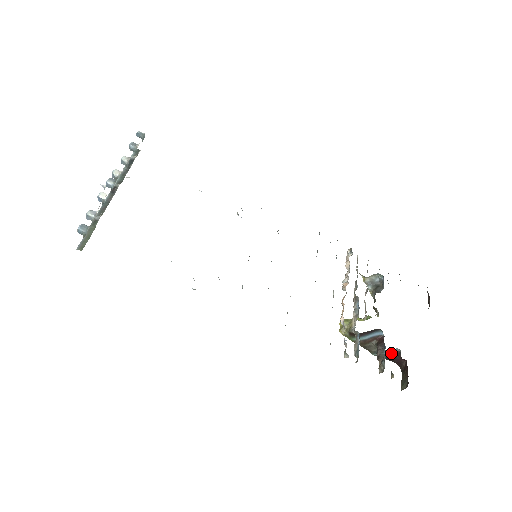
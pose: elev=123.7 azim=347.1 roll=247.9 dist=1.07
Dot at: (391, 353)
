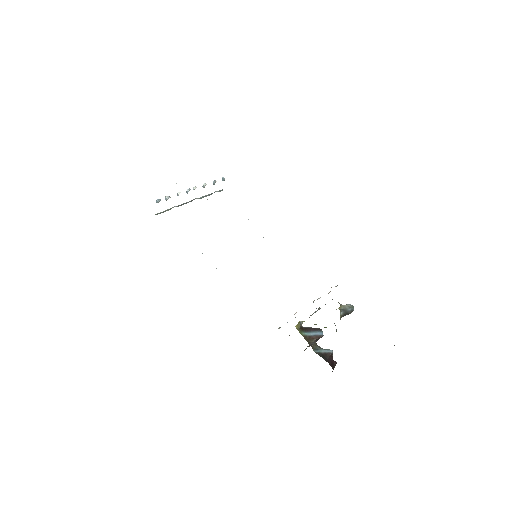
Dot at: (327, 353)
